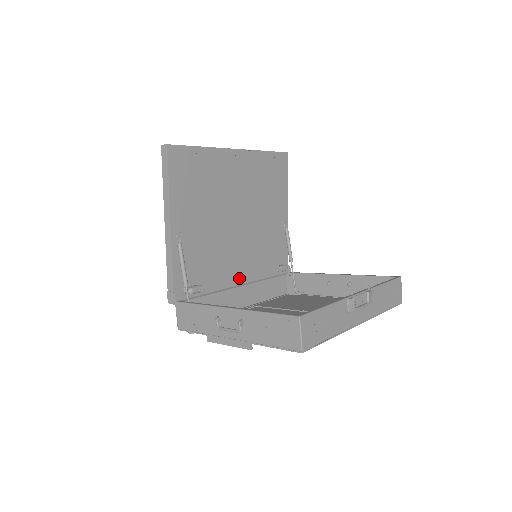
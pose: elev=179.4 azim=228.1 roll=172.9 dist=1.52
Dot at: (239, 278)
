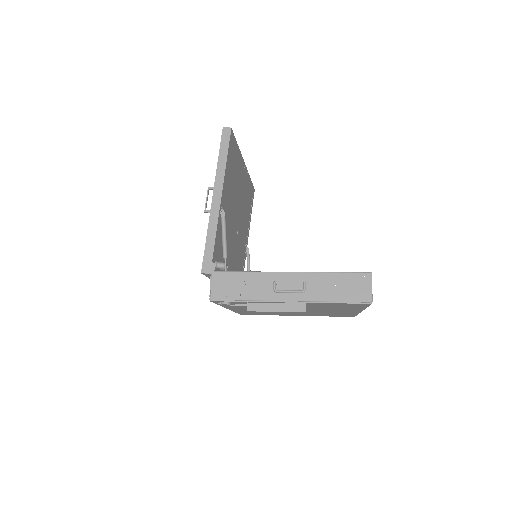
Dot at: occluded
